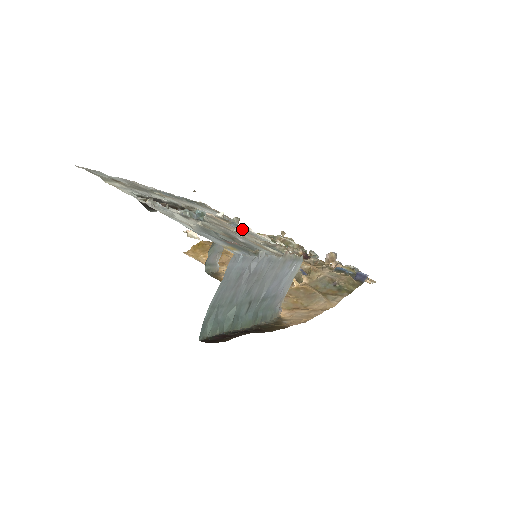
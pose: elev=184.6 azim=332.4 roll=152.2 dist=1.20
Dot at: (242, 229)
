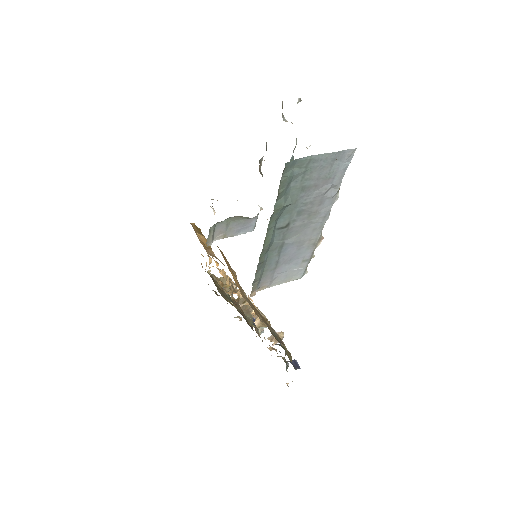
Dot at: occluded
